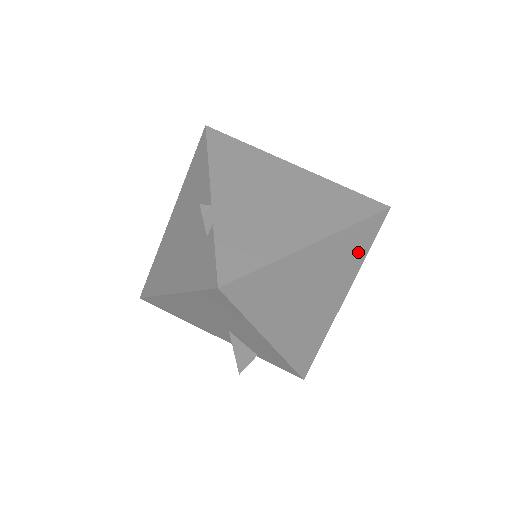
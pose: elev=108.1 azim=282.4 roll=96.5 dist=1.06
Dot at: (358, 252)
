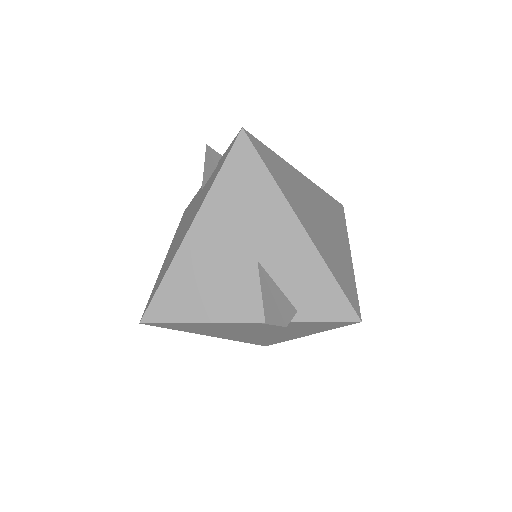
Dot at: (338, 218)
